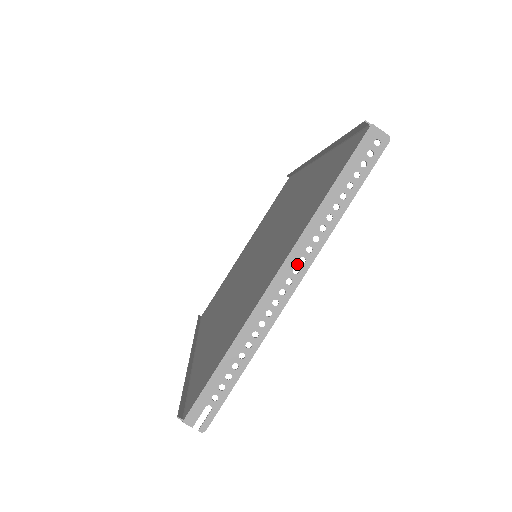
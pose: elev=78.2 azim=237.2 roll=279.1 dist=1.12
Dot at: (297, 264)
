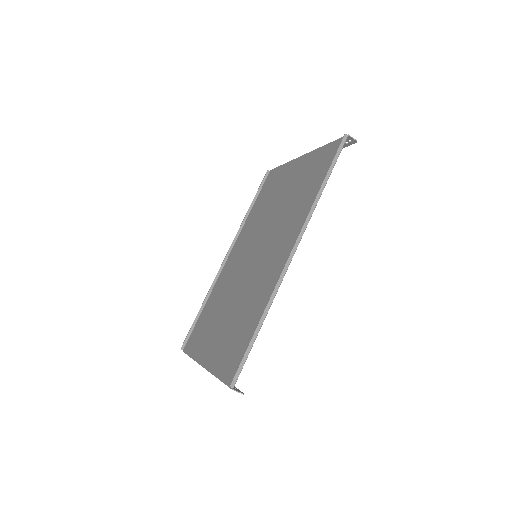
Dot at: occluded
